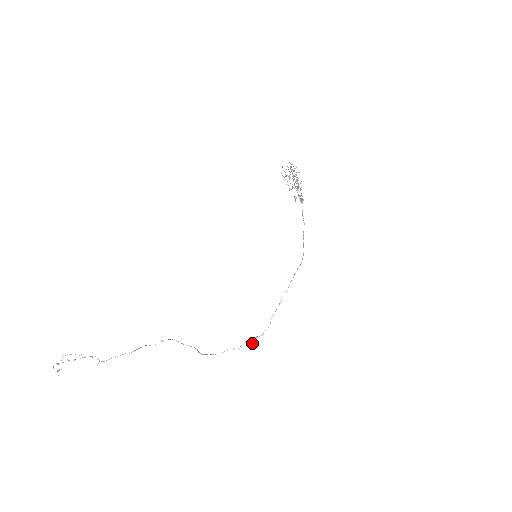
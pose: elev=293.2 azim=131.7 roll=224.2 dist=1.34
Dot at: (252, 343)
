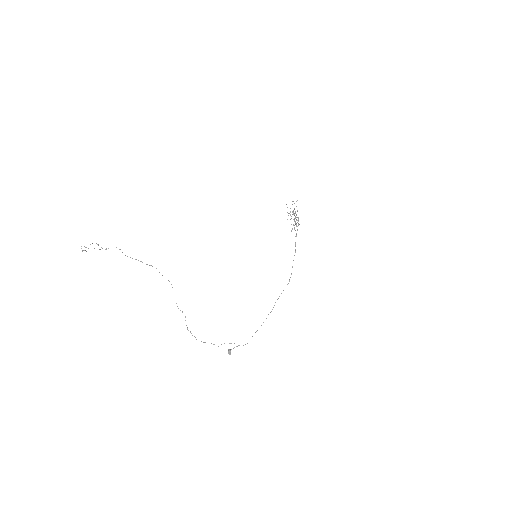
Dot at: (230, 352)
